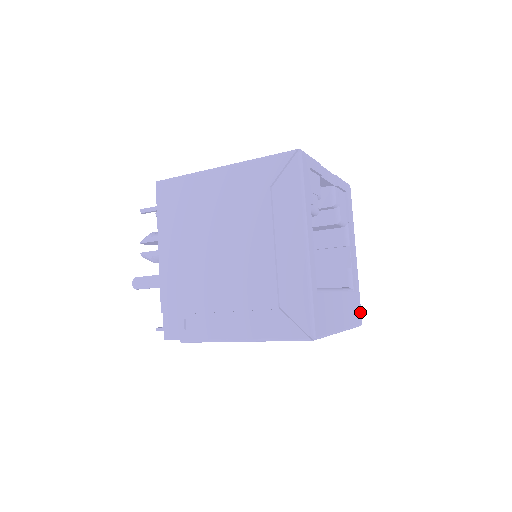
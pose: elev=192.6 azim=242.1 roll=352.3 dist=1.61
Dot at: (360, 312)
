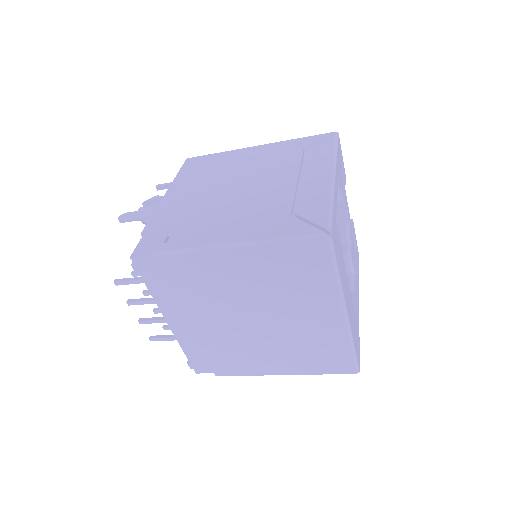
Dot at: (359, 356)
